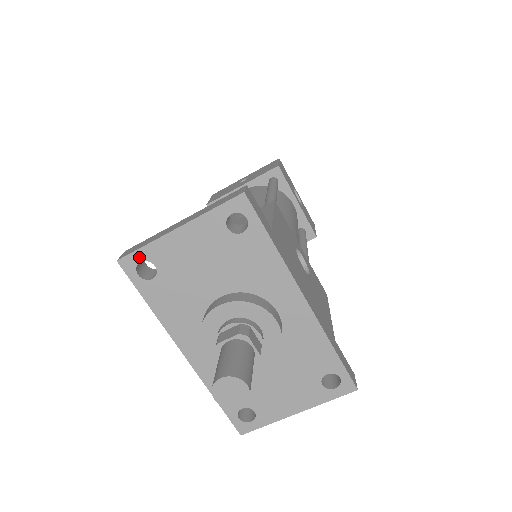
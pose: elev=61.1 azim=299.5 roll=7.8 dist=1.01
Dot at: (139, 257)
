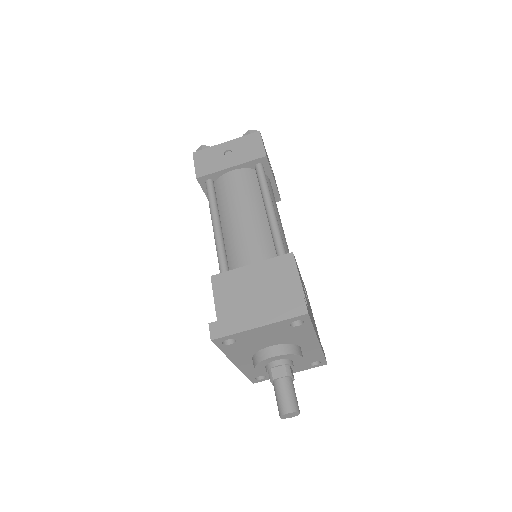
Dot at: (227, 338)
